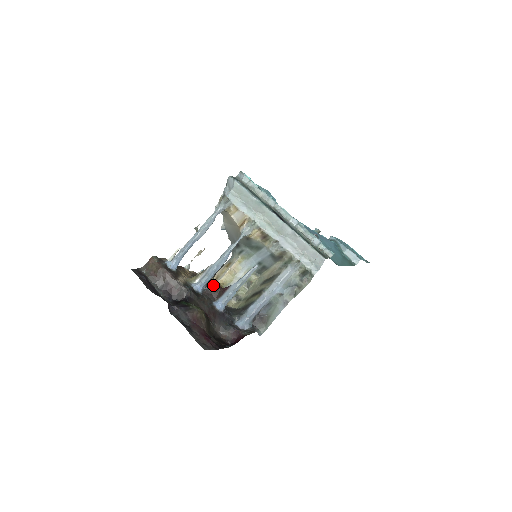
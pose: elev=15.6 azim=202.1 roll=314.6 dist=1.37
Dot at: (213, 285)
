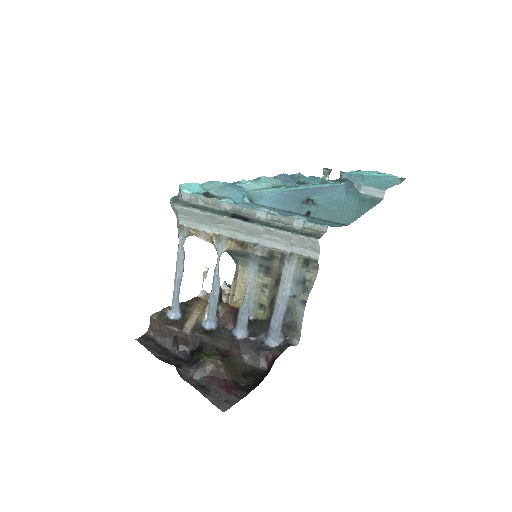
Dot at: (225, 312)
